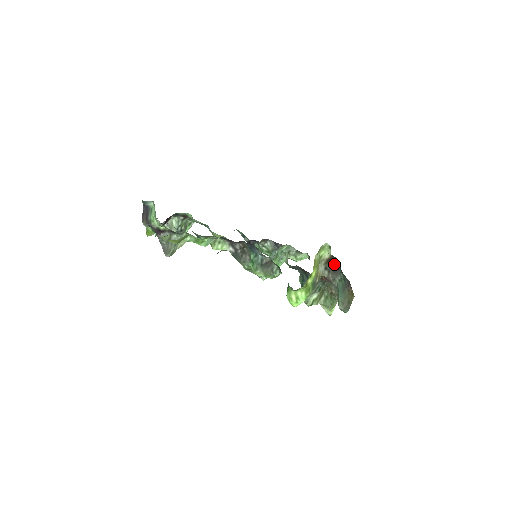
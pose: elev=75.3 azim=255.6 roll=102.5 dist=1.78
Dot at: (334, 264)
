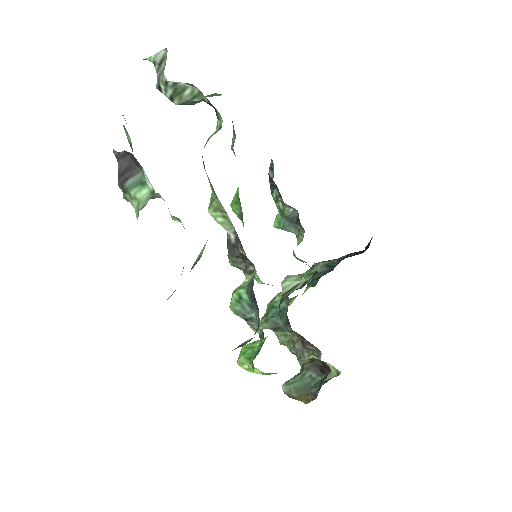
Dot at: (324, 366)
